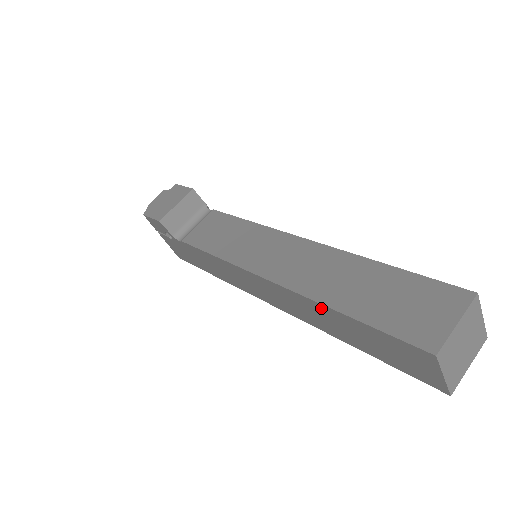
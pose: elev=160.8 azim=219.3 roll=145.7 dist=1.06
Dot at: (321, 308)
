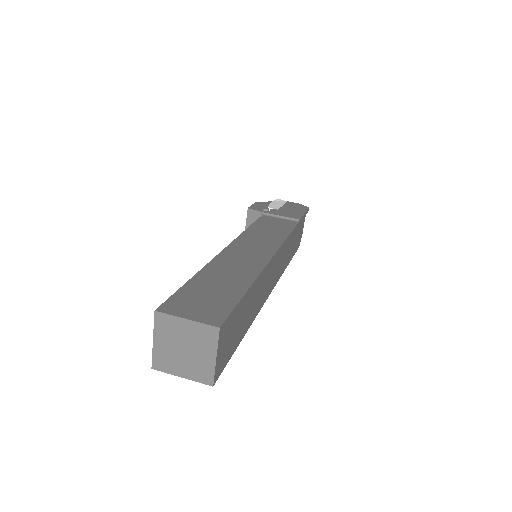
Dot at: occluded
